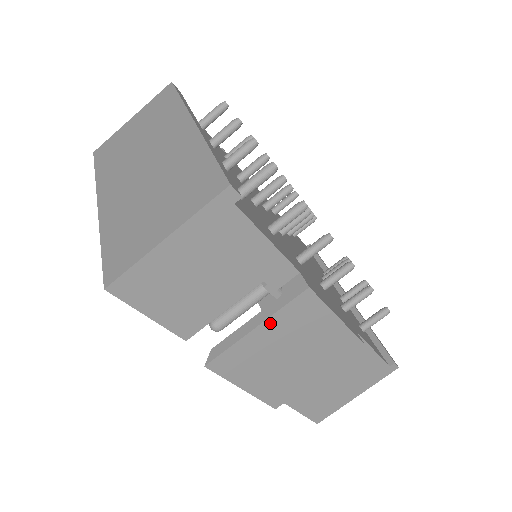
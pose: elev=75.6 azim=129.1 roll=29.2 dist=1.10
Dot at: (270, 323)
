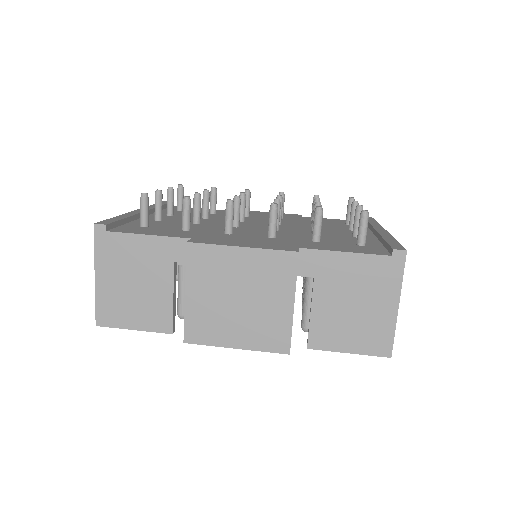
Dot at: (191, 284)
